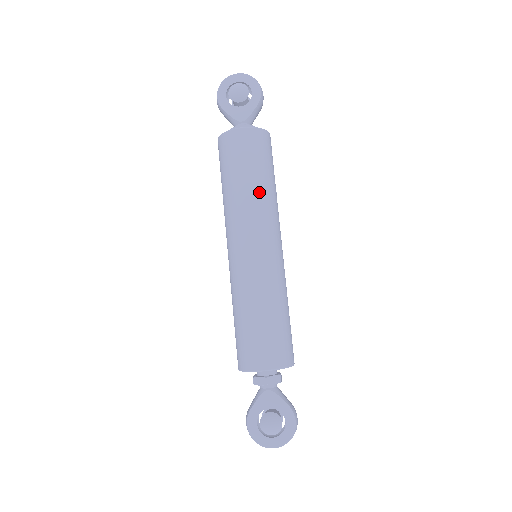
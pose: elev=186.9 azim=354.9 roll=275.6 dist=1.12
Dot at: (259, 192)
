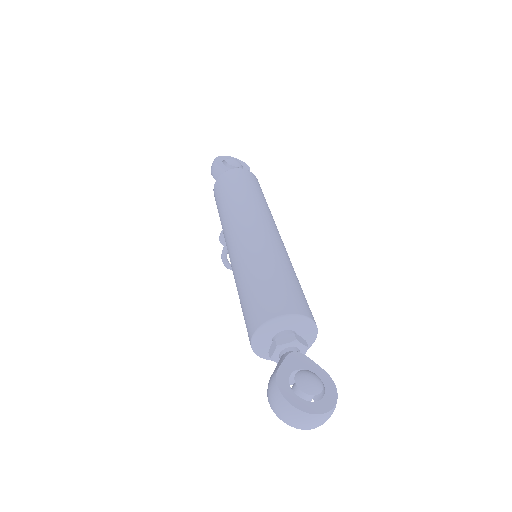
Dot at: (263, 202)
